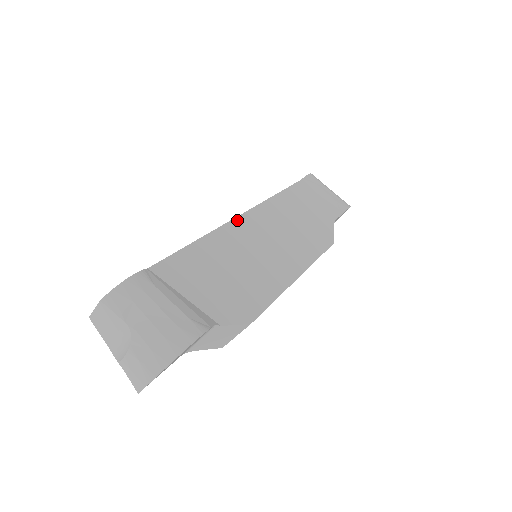
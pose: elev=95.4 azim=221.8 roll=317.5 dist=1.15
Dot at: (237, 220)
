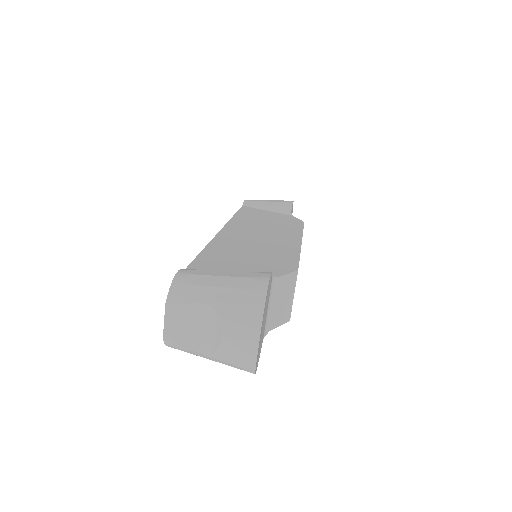
Dot at: (221, 232)
